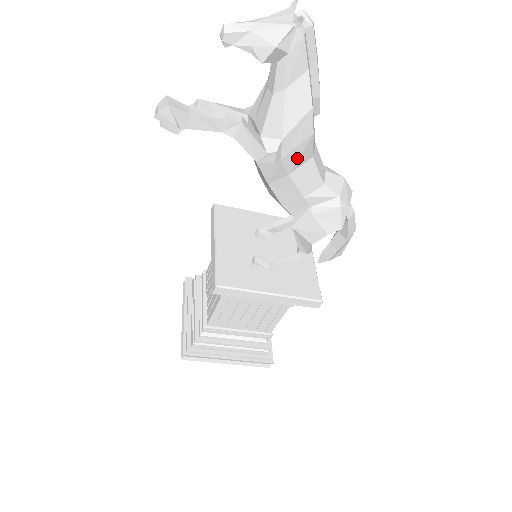
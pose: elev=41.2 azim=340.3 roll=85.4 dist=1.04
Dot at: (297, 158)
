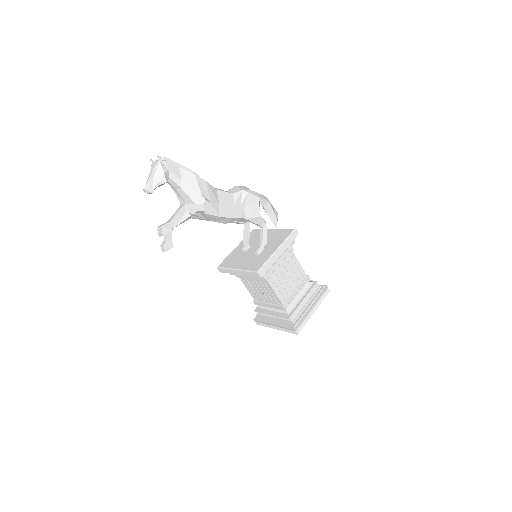
Dot at: (213, 195)
